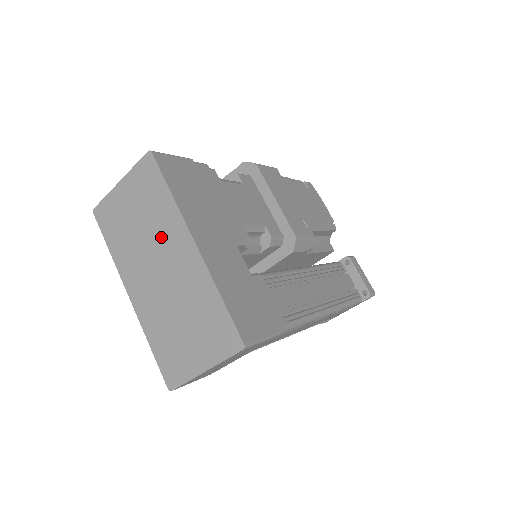
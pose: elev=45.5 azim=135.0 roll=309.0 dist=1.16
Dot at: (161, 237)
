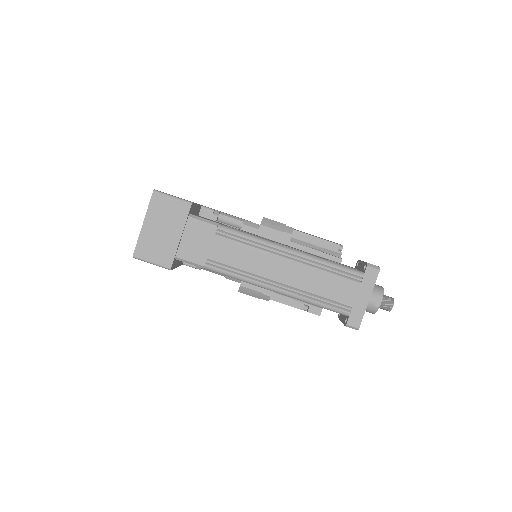
Dot at: occluded
